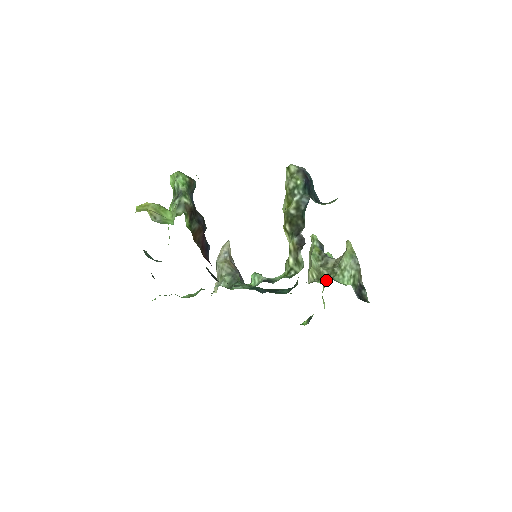
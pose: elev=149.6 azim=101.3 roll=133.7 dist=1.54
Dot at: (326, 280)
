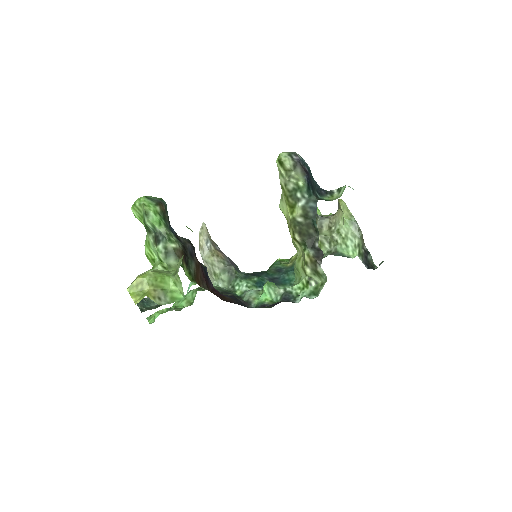
Dot at: (327, 249)
